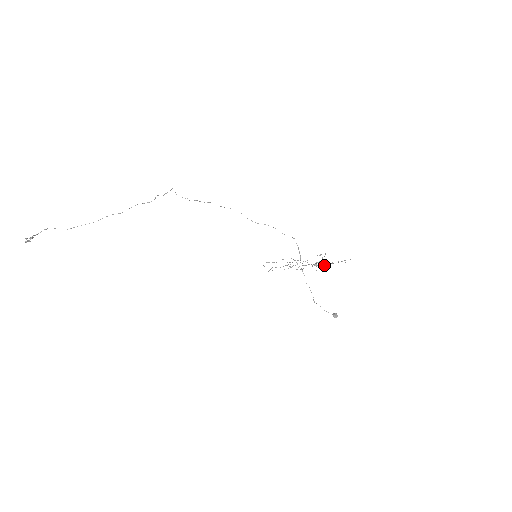
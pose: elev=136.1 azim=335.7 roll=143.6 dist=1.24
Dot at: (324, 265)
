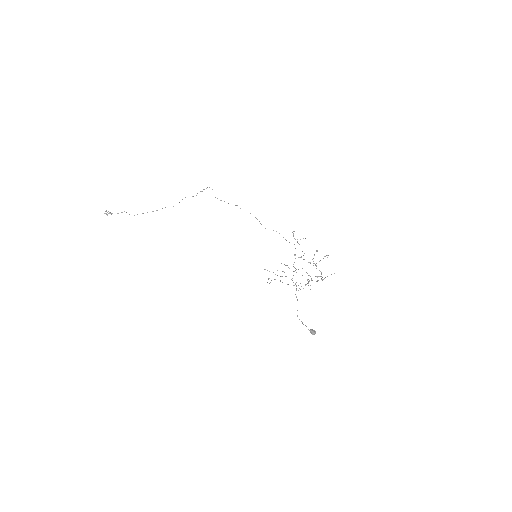
Dot at: occluded
